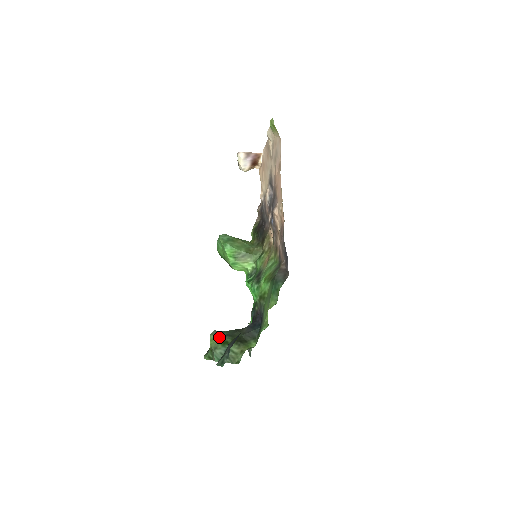
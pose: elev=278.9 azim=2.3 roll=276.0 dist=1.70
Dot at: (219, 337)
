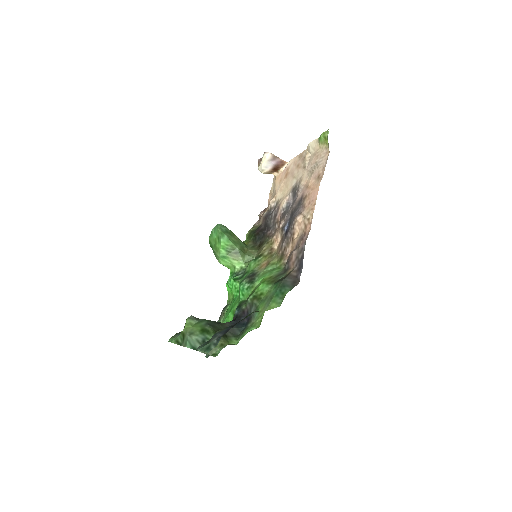
Dot at: (197, 323)
